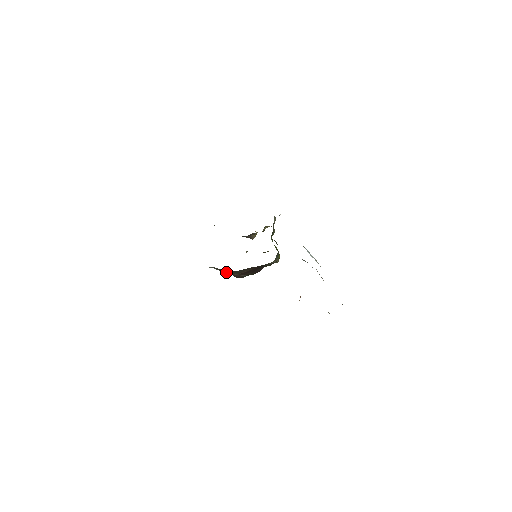
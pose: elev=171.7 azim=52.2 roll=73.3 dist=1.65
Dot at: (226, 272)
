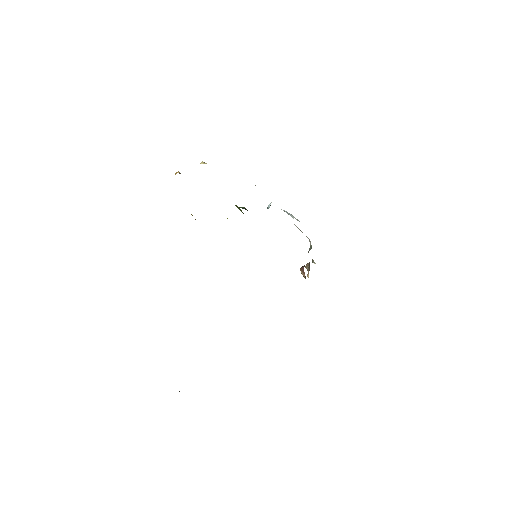
Dot at: occluded
